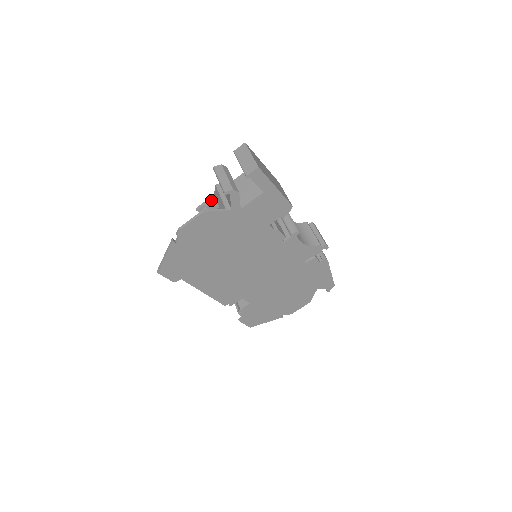
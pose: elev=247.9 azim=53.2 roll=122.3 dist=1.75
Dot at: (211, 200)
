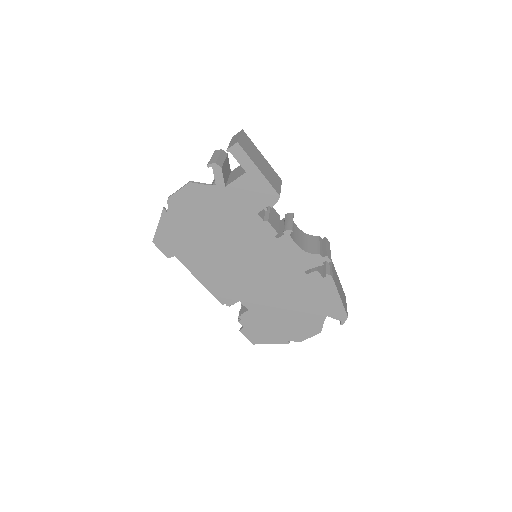
Dot at: occluded
